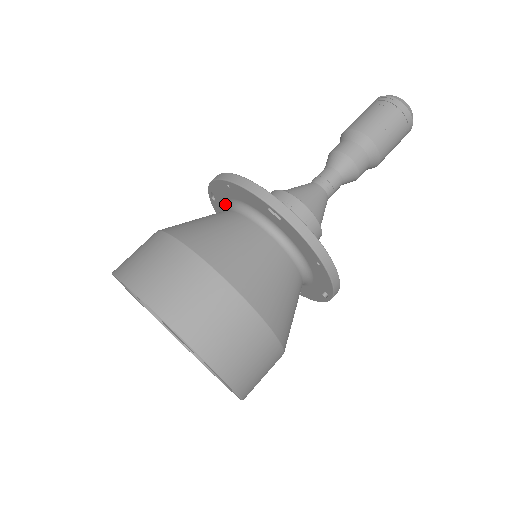
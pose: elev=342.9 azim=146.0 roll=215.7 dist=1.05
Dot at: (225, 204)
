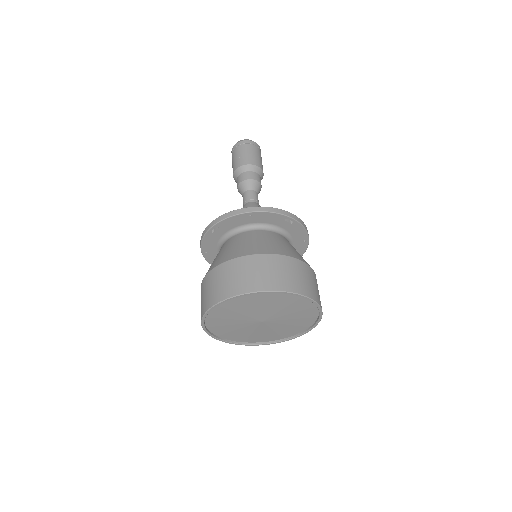
Dot at: occluded
